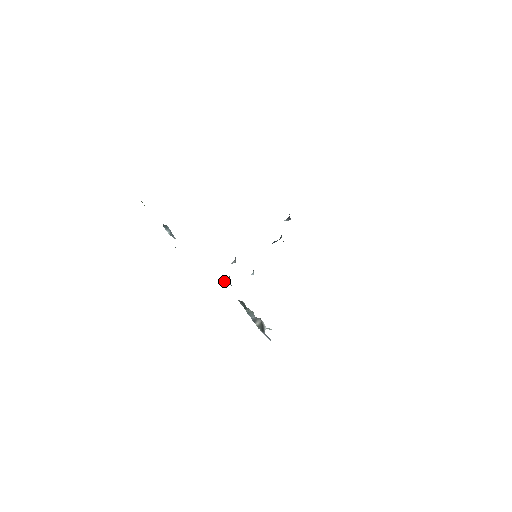
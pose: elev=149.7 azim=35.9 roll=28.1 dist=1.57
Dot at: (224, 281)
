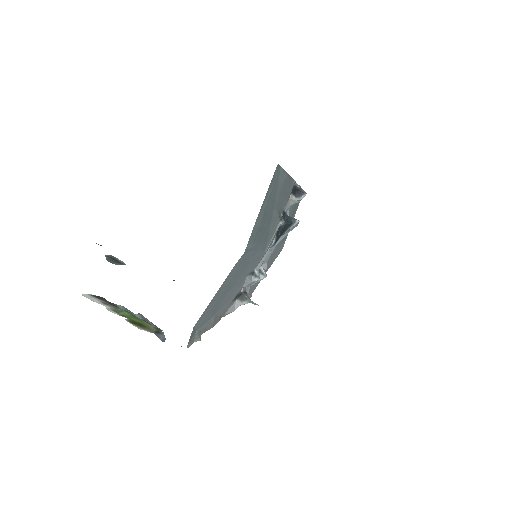
Dot at: (240, 301)
